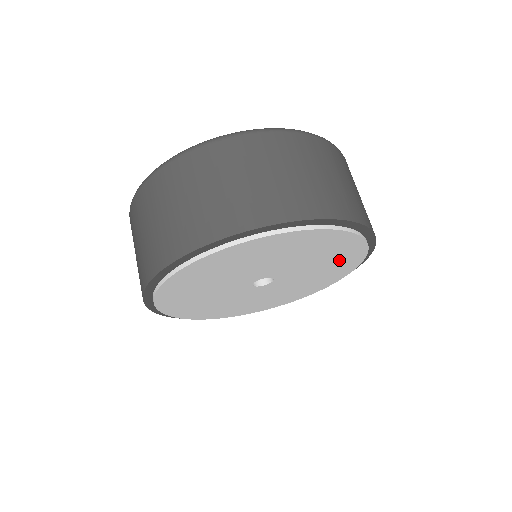
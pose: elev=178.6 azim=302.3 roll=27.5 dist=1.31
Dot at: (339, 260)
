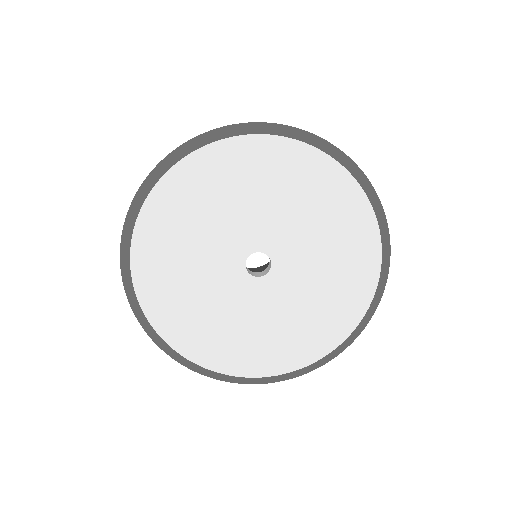
Dot at: (333, 210)
